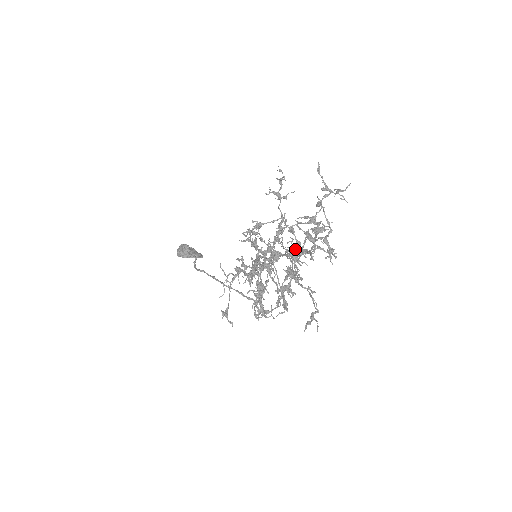
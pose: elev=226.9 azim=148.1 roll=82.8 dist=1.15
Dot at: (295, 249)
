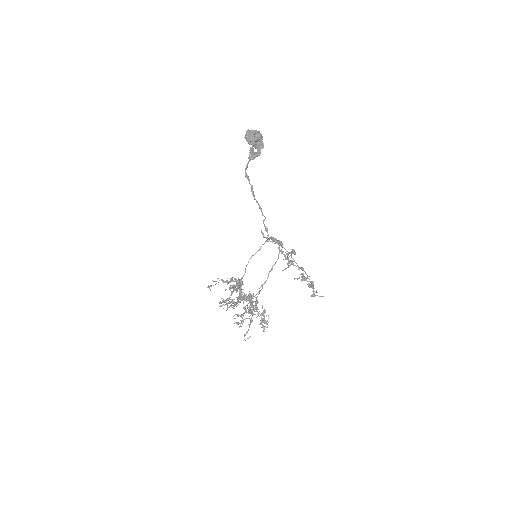
Dot at: (251, 313)
